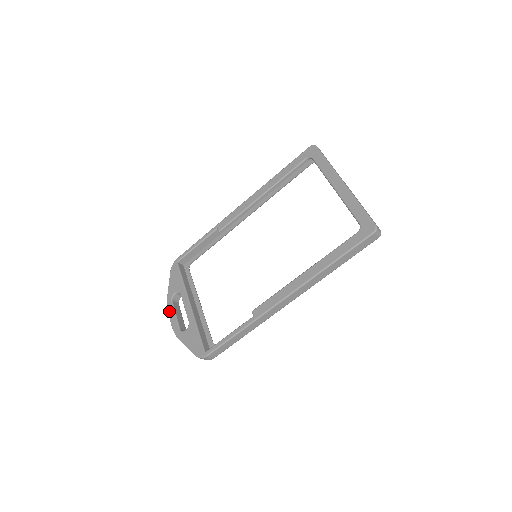
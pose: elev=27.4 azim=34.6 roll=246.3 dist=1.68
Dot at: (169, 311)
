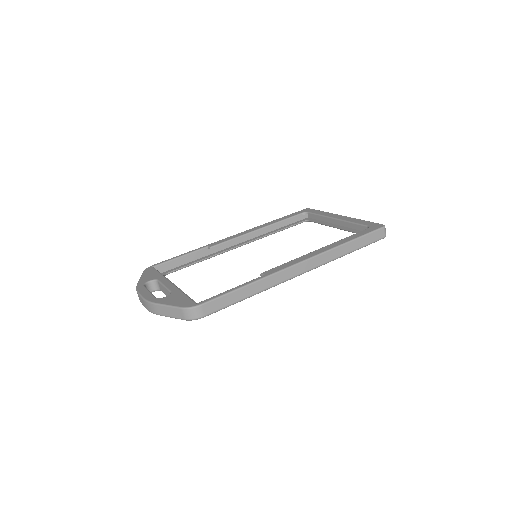
Dot at: (140, 290)
